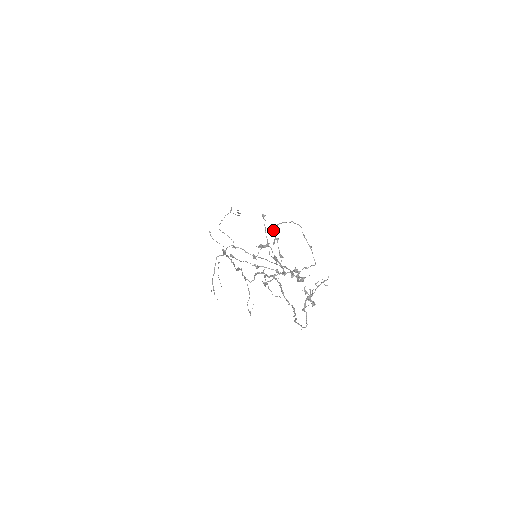
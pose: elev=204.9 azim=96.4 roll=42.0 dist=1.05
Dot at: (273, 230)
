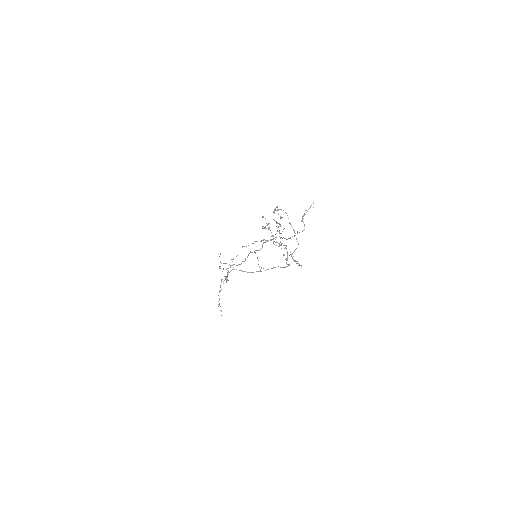
Dot at: (274, 209)
